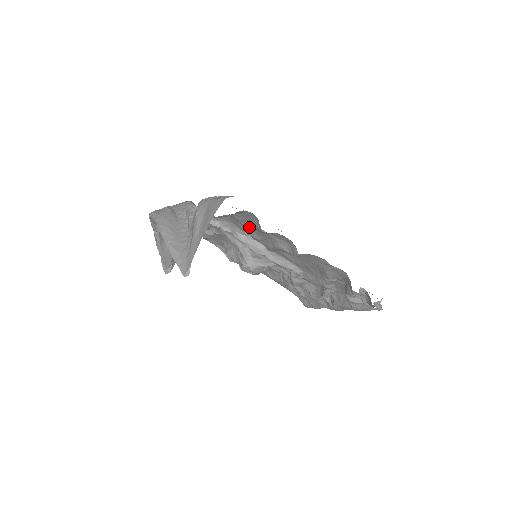
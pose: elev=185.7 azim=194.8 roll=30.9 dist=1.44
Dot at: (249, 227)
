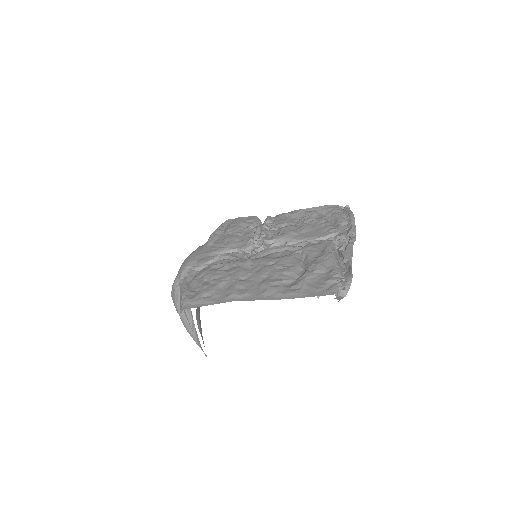
Dot at: (222, 277)
